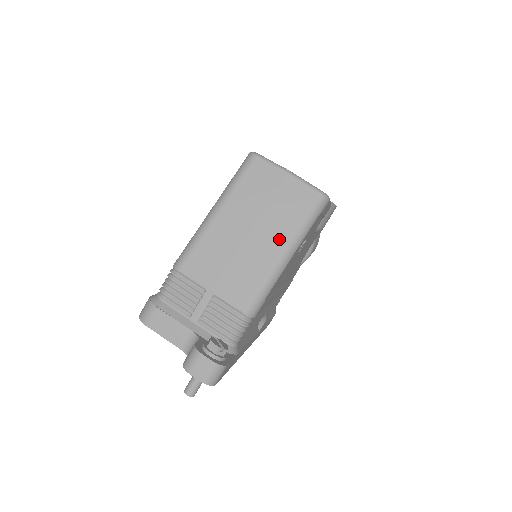
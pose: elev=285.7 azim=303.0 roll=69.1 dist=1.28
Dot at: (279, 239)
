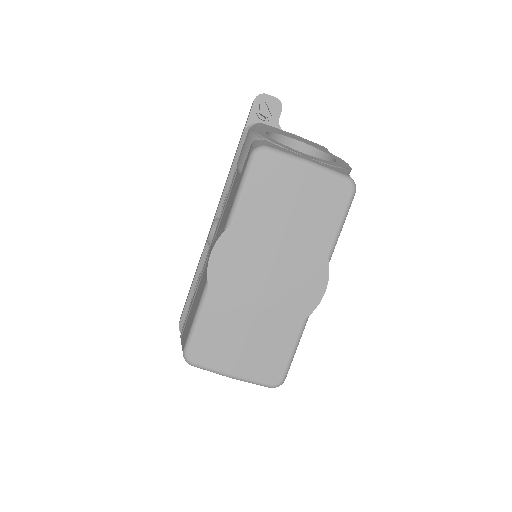
Dot at: occluded
